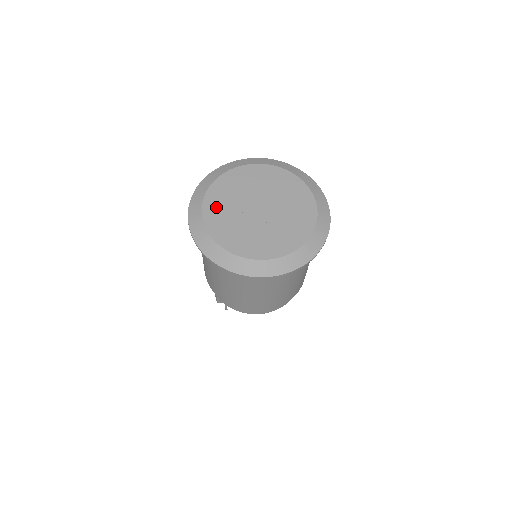
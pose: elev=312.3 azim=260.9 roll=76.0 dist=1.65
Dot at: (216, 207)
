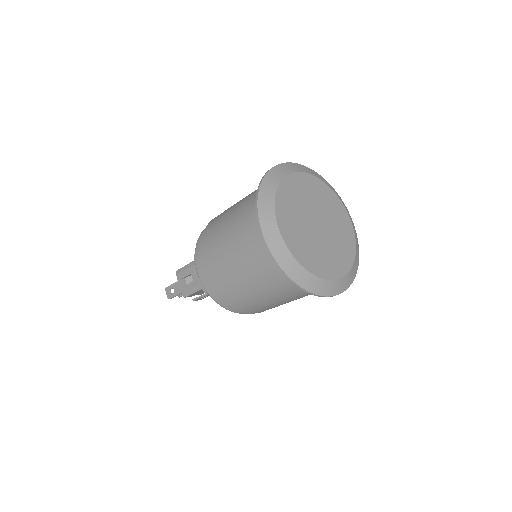
Dot at: (287, 220)
